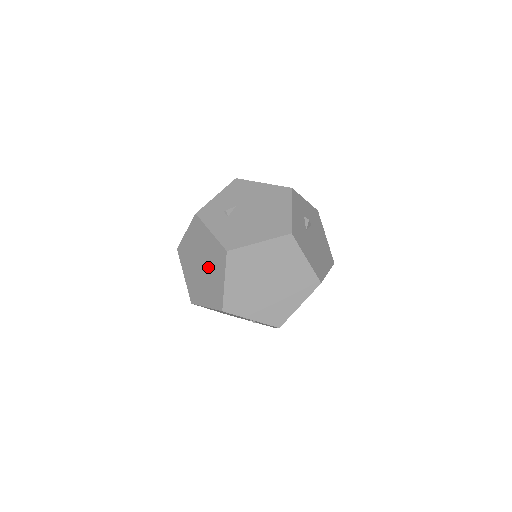
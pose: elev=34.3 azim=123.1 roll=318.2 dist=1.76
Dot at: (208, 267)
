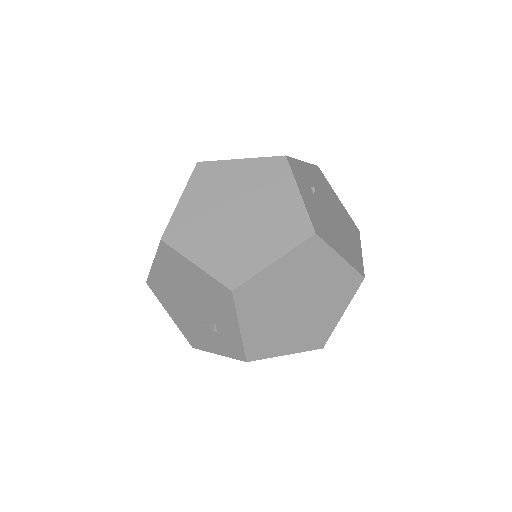
Dot at: (253, 224)
